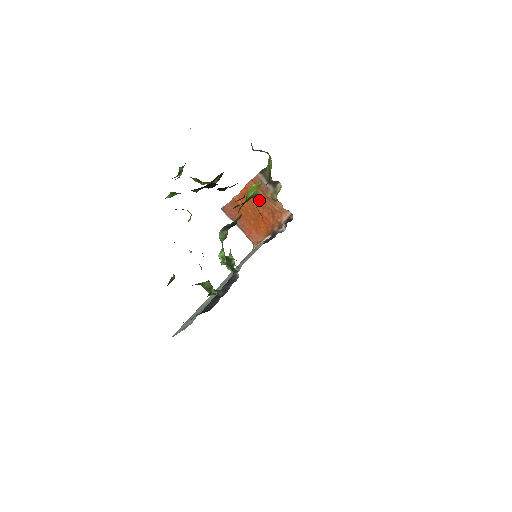
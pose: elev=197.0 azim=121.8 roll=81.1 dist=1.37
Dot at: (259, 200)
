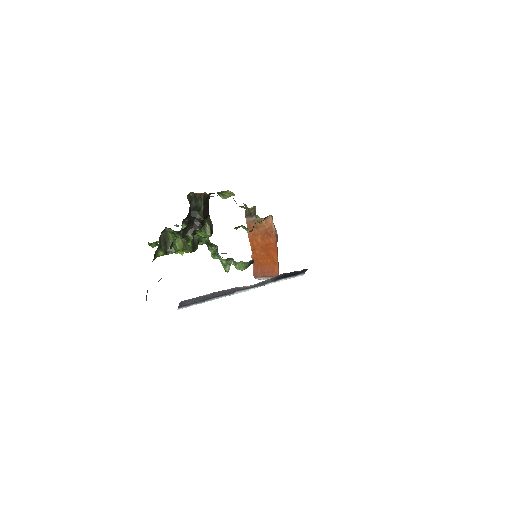
Dot at: (258, 237)
